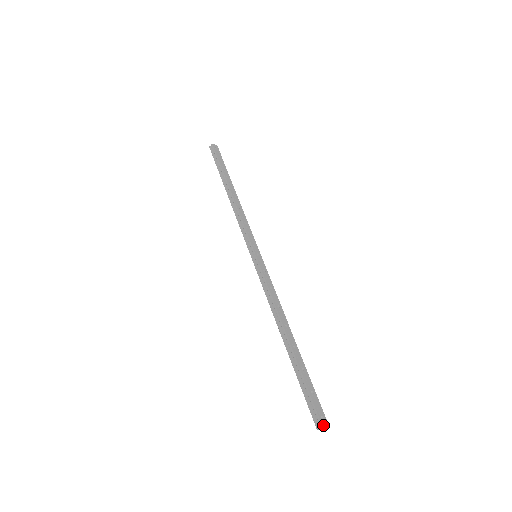
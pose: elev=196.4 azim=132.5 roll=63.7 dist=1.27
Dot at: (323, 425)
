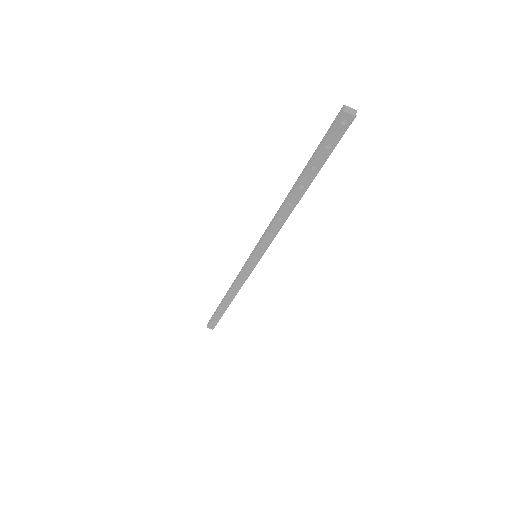
Dot at: (345, 108)
